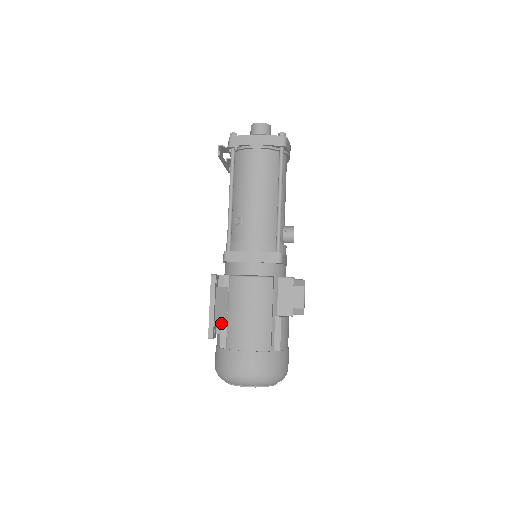
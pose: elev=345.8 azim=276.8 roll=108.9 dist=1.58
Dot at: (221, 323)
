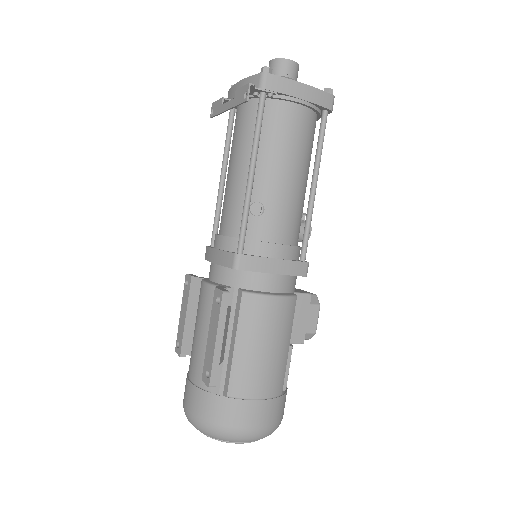
Dot at: (220, 360)
